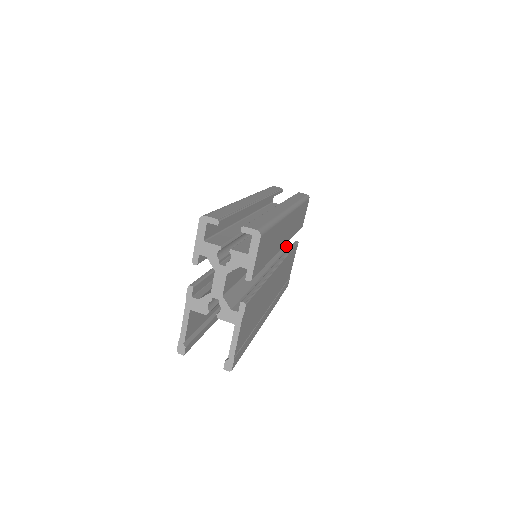
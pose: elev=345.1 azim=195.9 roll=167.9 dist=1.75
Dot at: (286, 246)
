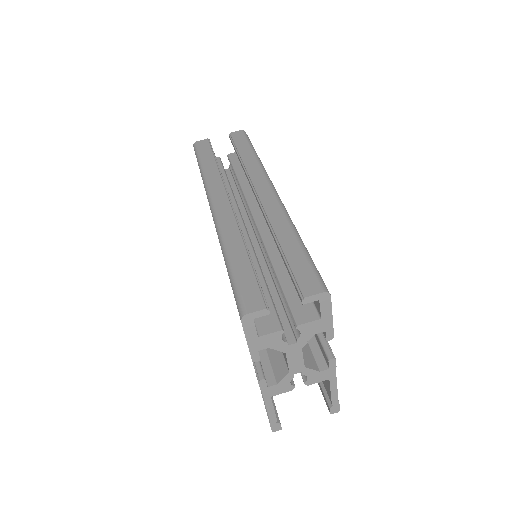
Dot at: occluded
